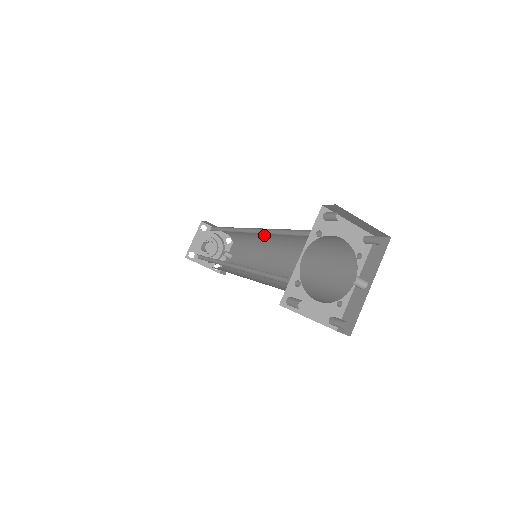
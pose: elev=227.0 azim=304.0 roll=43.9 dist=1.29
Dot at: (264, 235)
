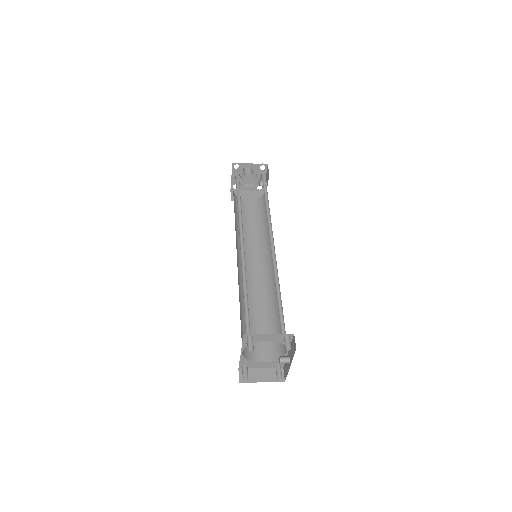
Dot at: occluded
